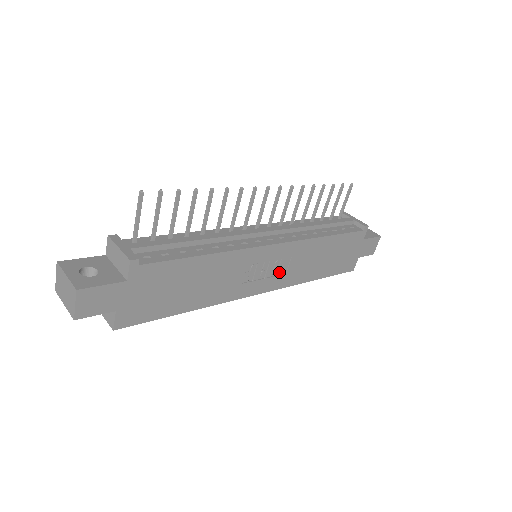
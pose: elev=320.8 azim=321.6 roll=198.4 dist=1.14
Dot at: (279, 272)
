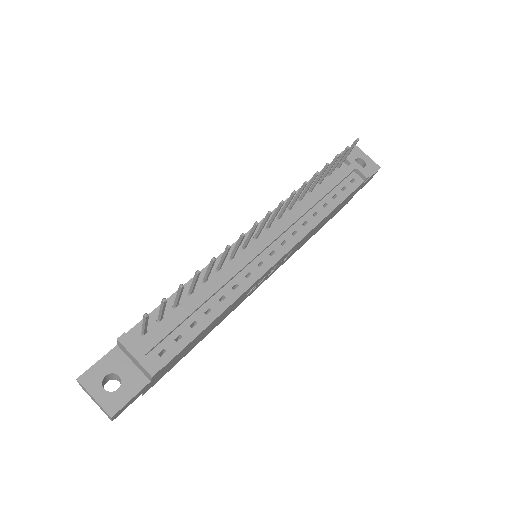
Dot at: (280, 264)
